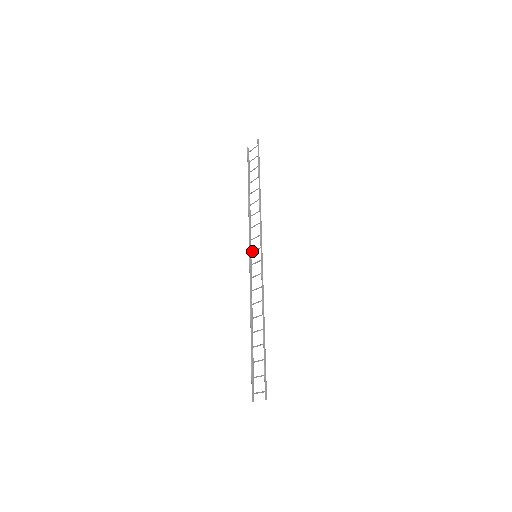
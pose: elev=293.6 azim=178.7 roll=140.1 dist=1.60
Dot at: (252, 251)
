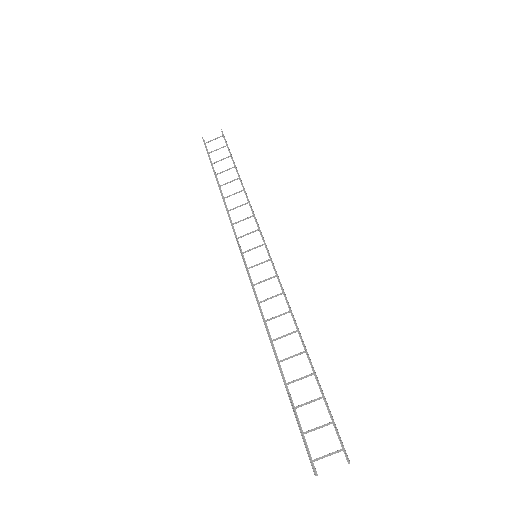
Dot at: (245, 251)
